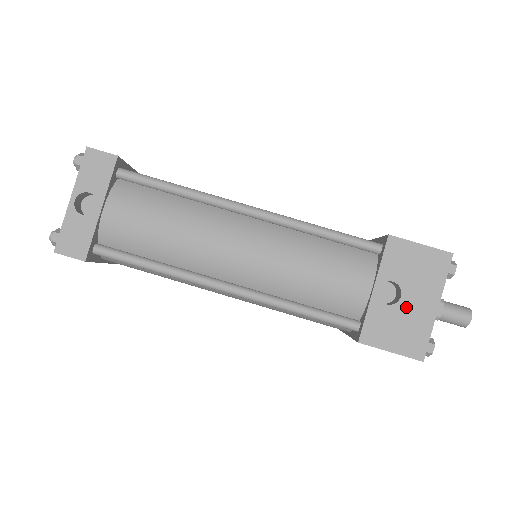
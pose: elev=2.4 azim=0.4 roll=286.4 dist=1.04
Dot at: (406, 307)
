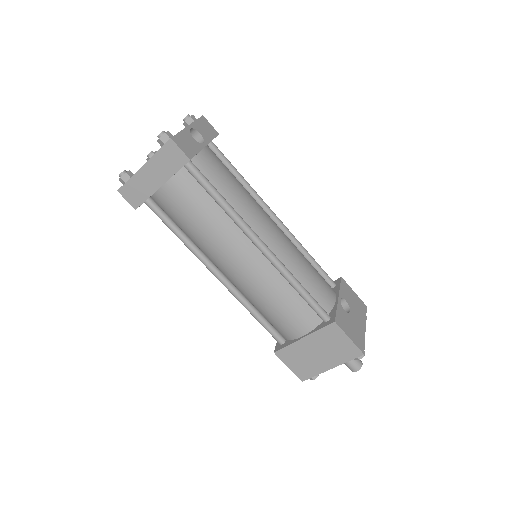
Dot at: (353, 318)
